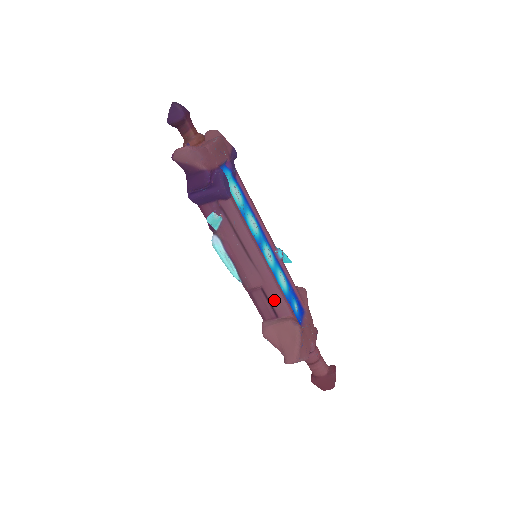
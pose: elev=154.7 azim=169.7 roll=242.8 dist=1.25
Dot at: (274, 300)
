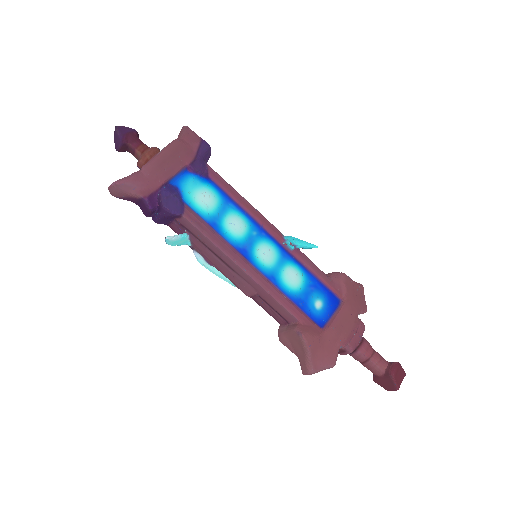
Dot at: (275, 307)
